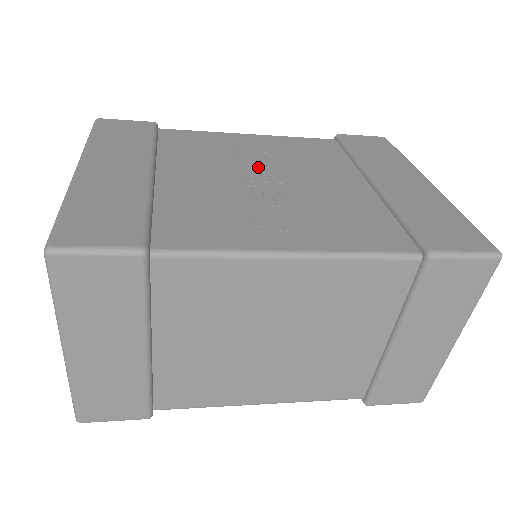
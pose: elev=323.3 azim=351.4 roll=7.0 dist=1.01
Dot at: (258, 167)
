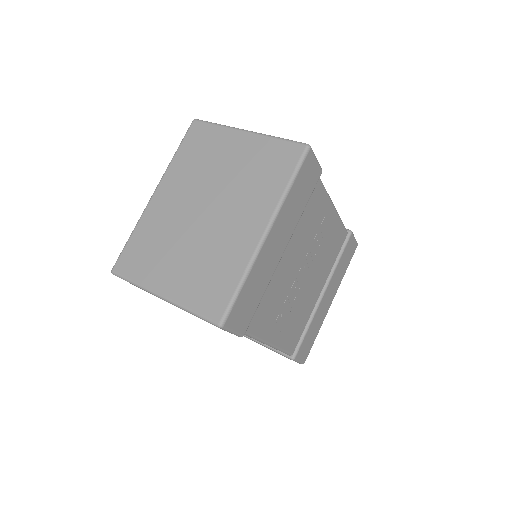
Dot at: (311, 258)
